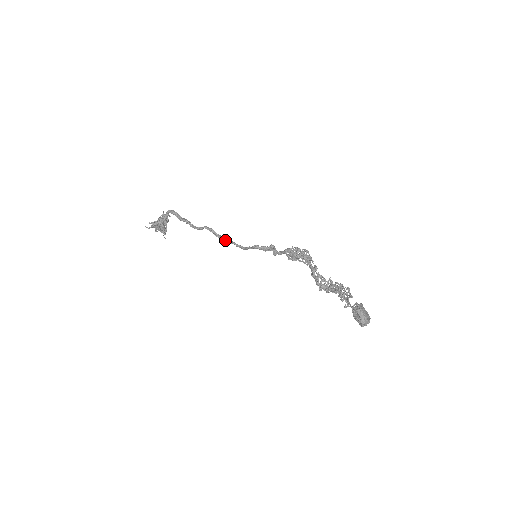
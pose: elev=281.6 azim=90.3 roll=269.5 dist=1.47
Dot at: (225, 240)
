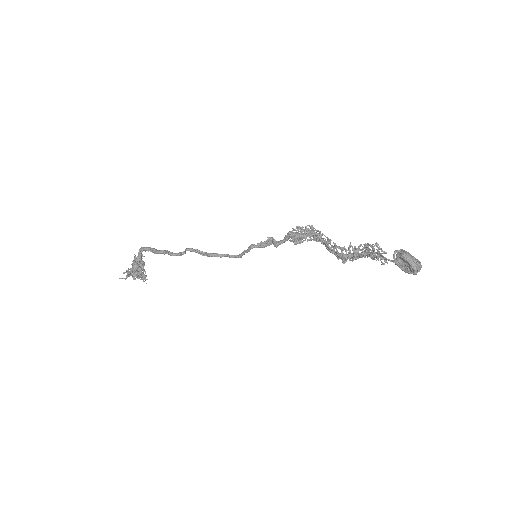
Dot at: (214, 256)
